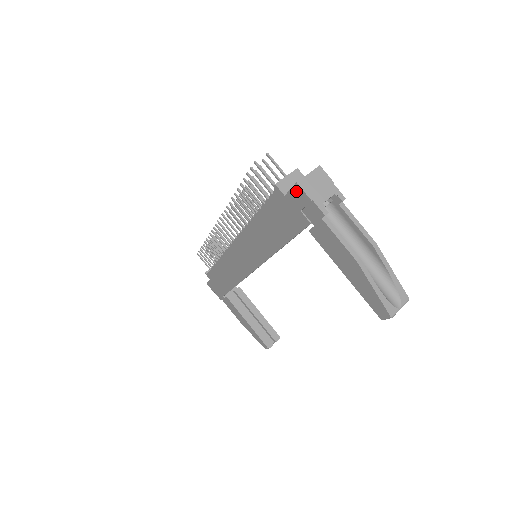
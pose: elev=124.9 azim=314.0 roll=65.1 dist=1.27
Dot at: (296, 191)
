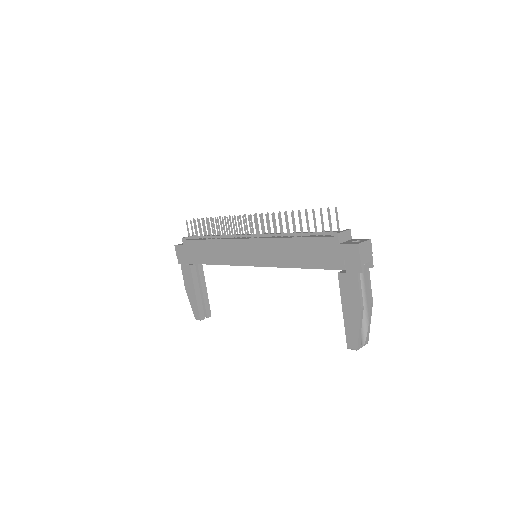
Dot at: (353, 247)
